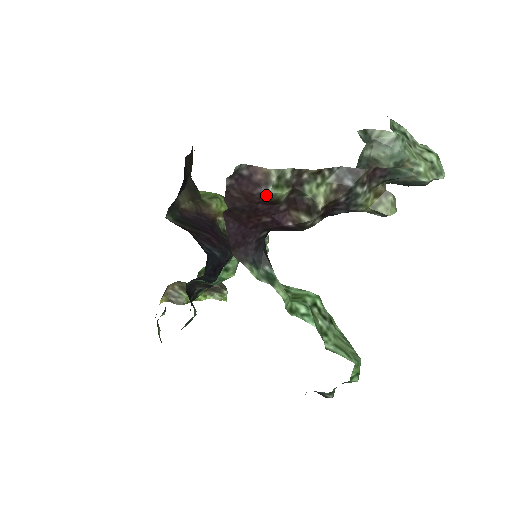
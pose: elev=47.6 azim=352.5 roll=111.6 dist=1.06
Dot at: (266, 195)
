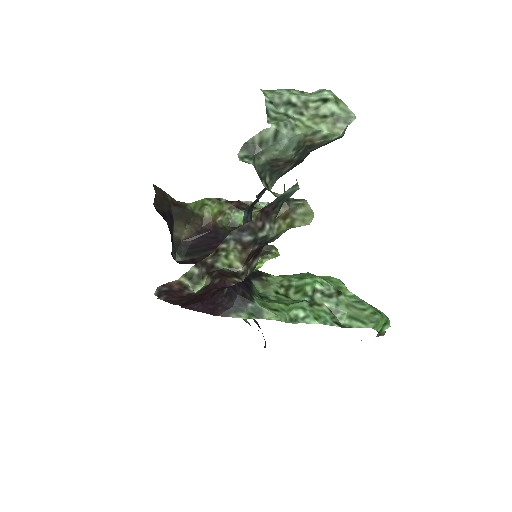
Dot at: (193, 293)
